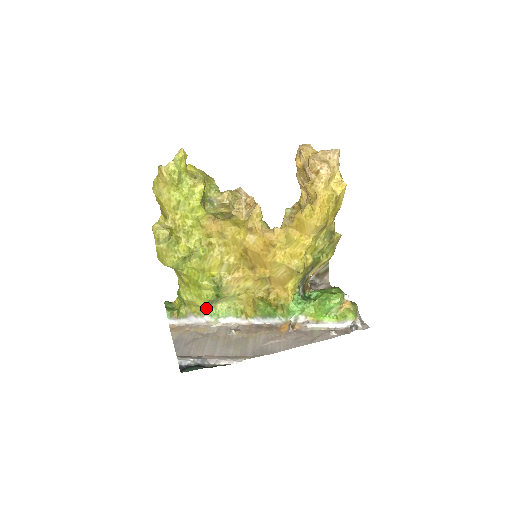
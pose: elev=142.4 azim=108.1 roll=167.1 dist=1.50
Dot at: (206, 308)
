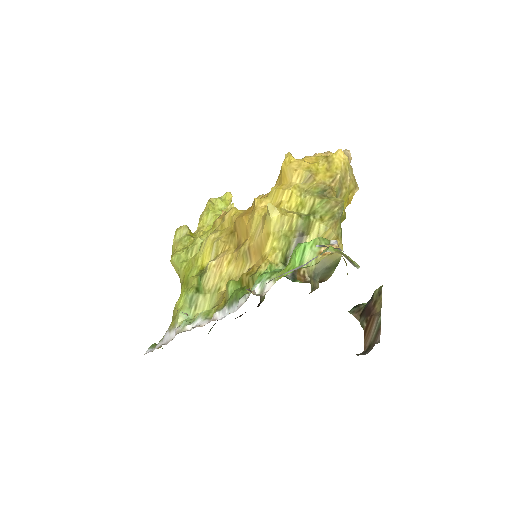
Dot at: (182, 310)
